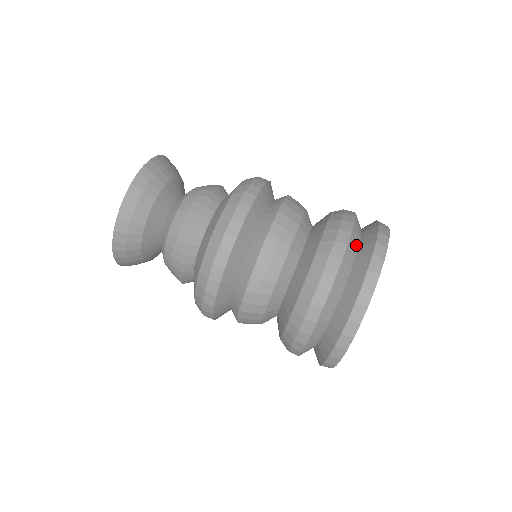
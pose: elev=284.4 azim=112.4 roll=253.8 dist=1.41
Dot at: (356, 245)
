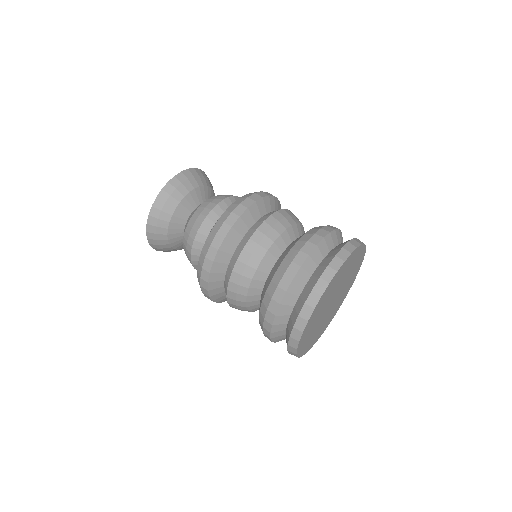
Dot at: (340, 240)
